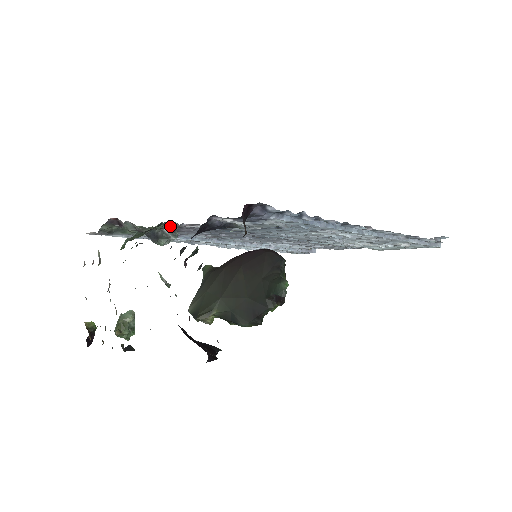
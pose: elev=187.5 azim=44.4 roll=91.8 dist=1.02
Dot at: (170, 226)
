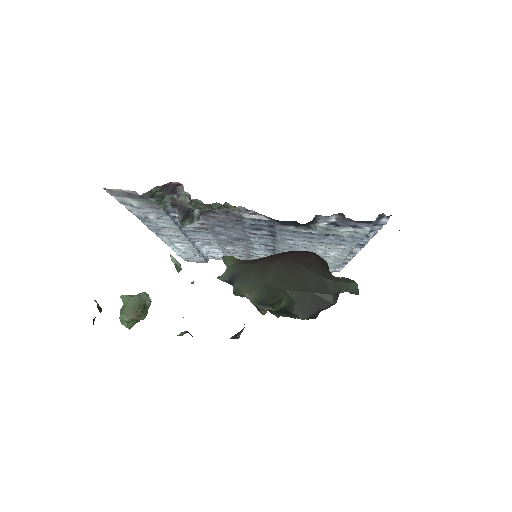
Dot at: (210, 208)
